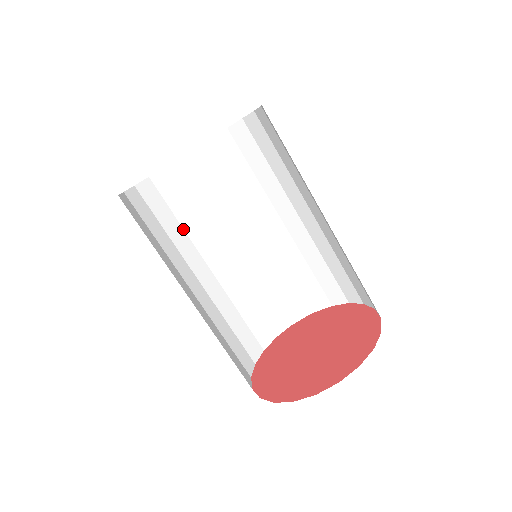
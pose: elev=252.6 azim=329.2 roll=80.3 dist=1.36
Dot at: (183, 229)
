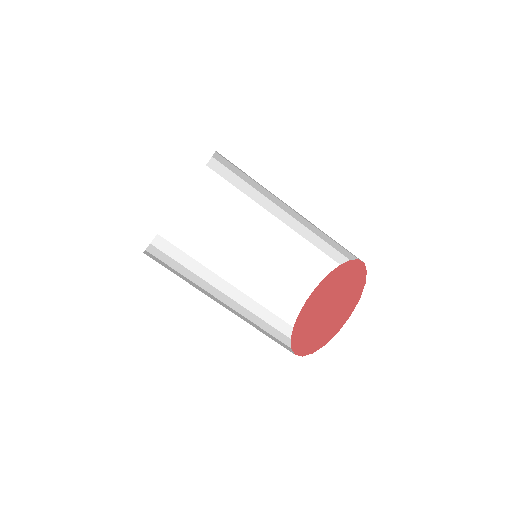
Dot at: (204, 249)
